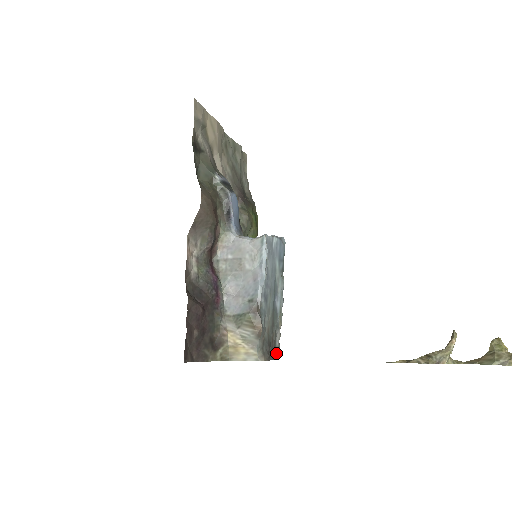
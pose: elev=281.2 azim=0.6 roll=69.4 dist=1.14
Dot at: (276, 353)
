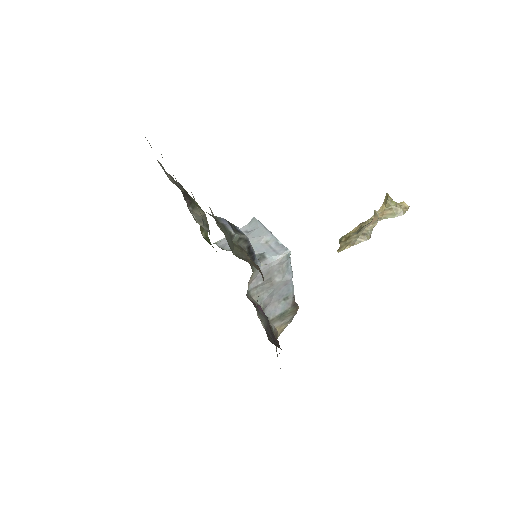
Dot at: occluded
